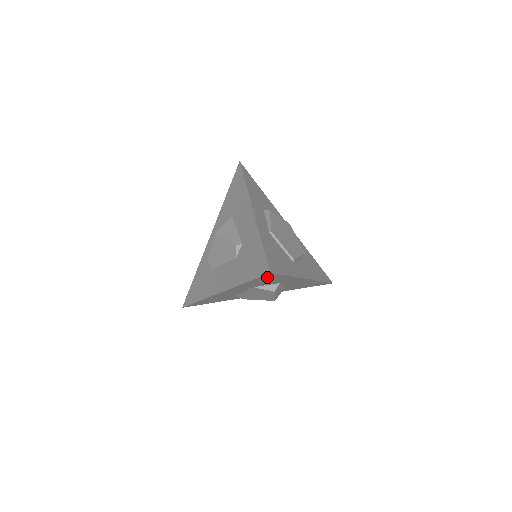
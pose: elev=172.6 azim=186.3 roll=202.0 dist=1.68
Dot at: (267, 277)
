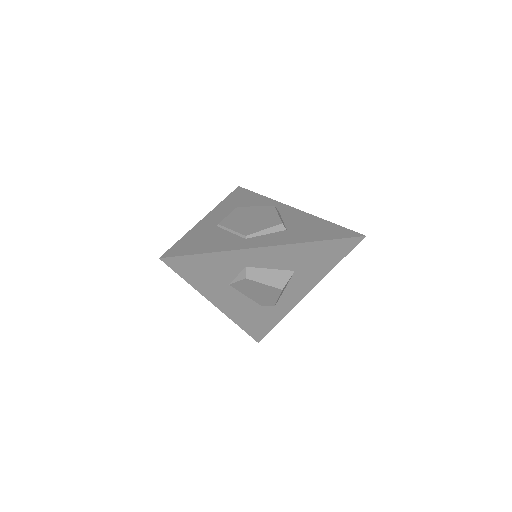
Dot at: (183, 265)
